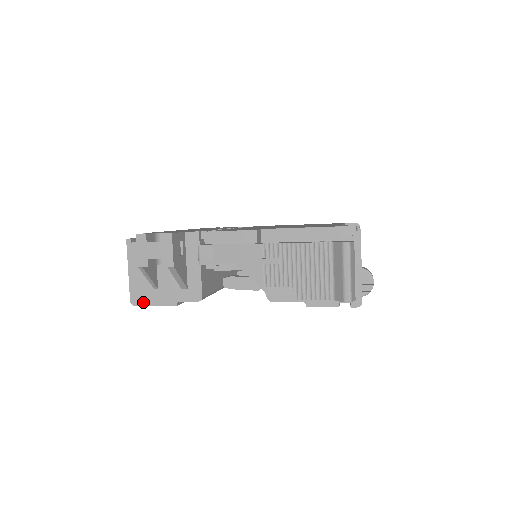
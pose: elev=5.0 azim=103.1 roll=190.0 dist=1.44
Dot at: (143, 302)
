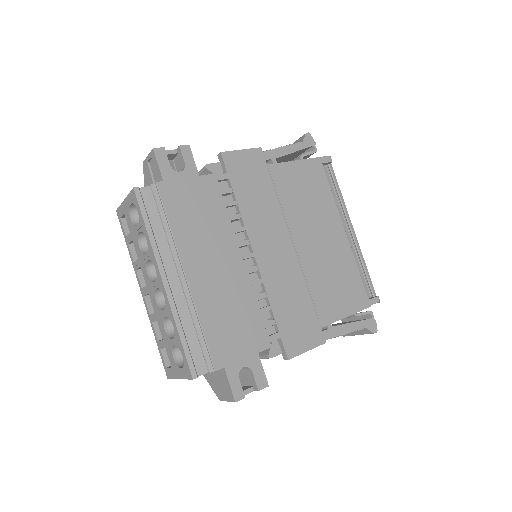
Dot at: occluded
